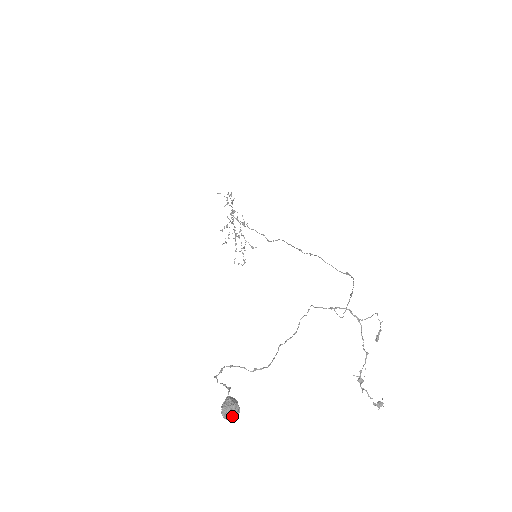
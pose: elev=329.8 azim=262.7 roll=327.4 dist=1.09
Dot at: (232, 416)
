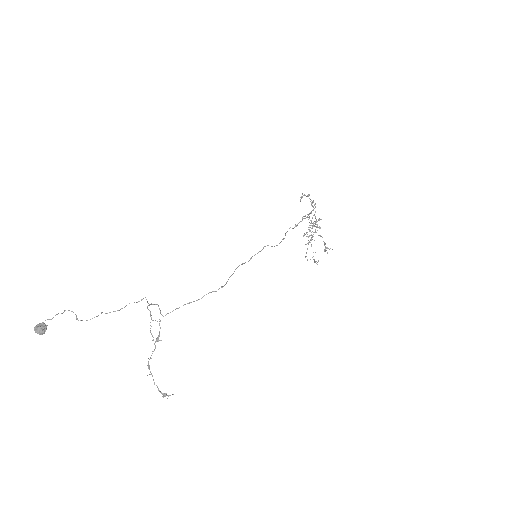
Dot at: (37, 332)
